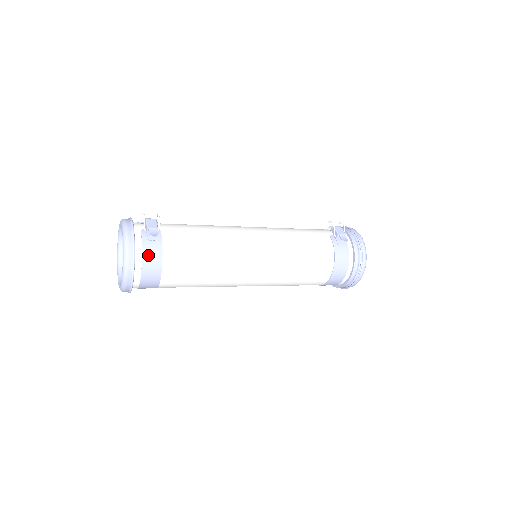
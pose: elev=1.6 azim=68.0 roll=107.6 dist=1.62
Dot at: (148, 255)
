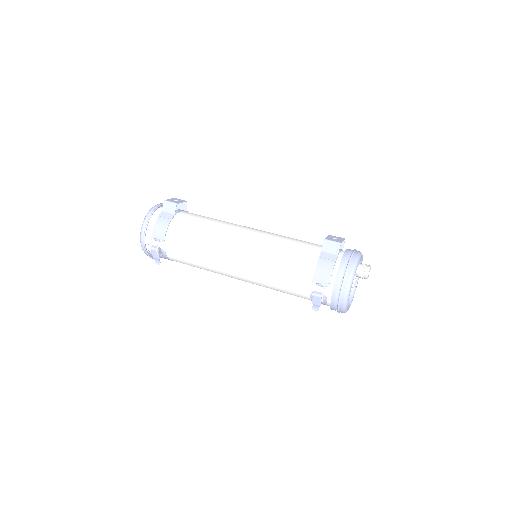
Dot at: (164, 258)
